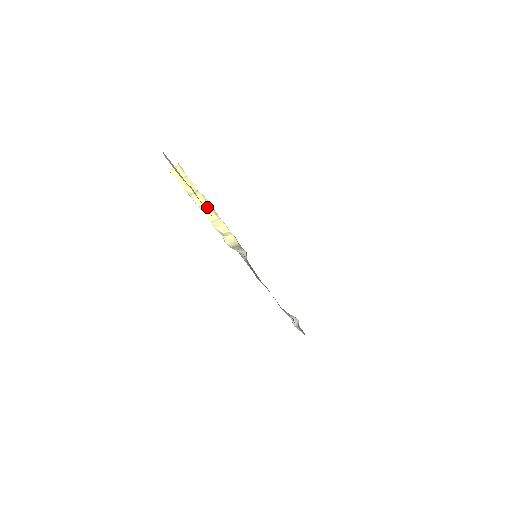
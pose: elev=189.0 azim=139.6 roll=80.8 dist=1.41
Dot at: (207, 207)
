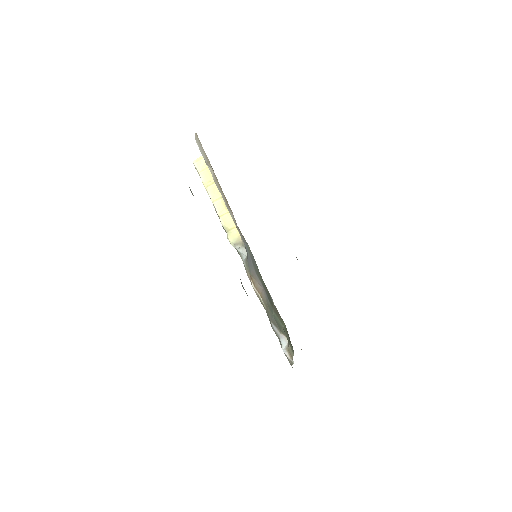
Dot at: (219, 200)
